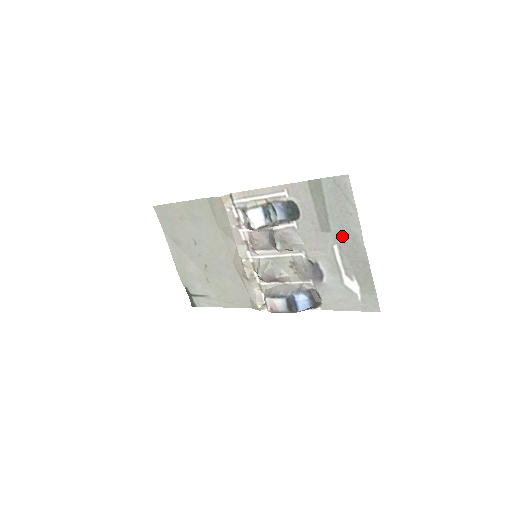
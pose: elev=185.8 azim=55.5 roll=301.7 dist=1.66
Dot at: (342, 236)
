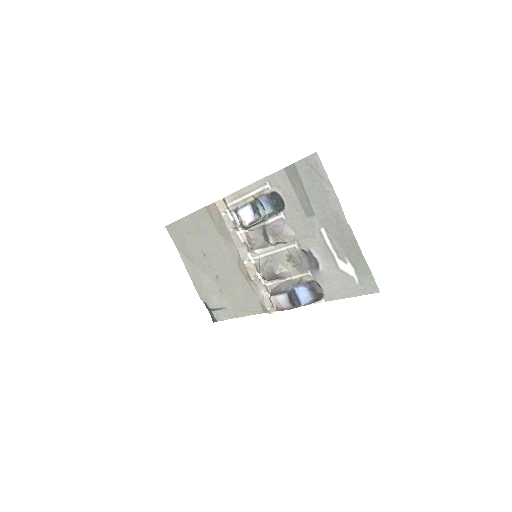
Dot at: (326, 217)
